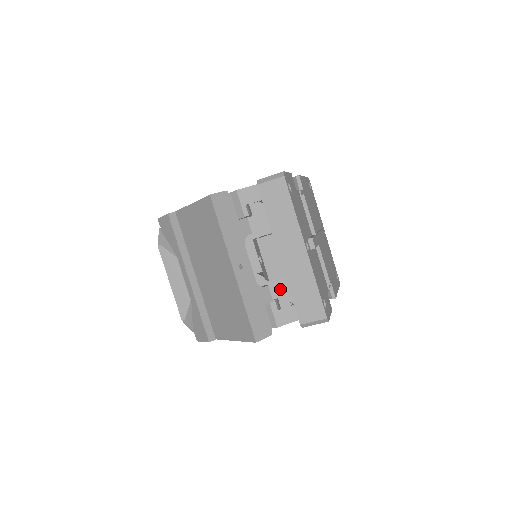
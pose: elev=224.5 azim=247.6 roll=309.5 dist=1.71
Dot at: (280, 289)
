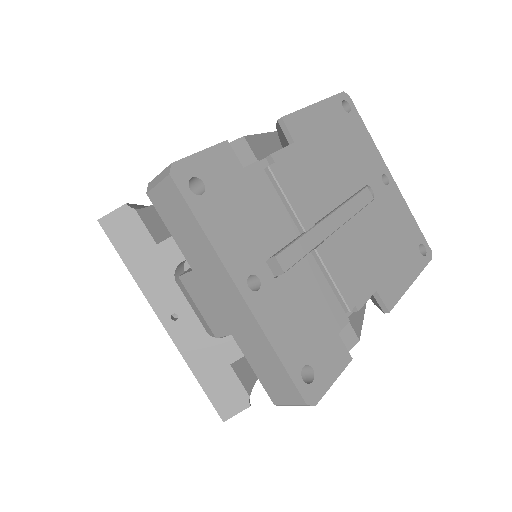
Dot at: occluded
